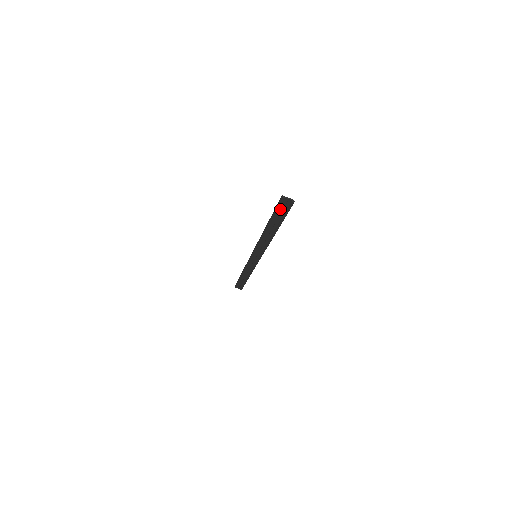
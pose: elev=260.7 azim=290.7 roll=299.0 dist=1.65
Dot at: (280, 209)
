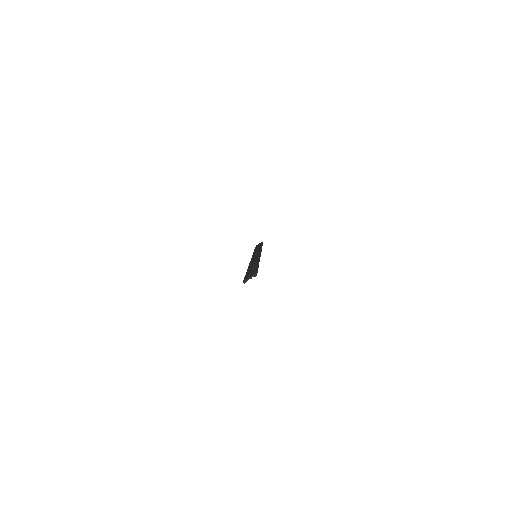
Dot at: occluded
